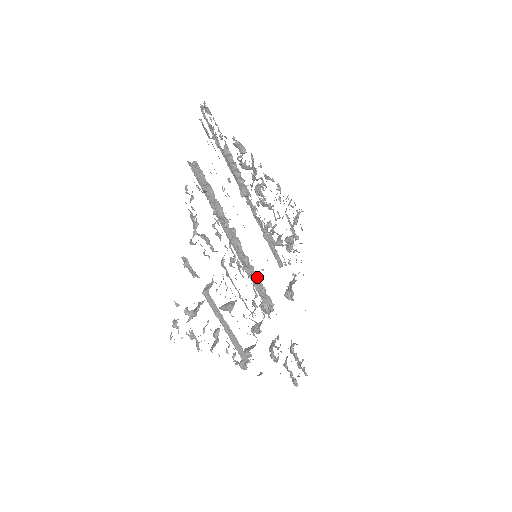
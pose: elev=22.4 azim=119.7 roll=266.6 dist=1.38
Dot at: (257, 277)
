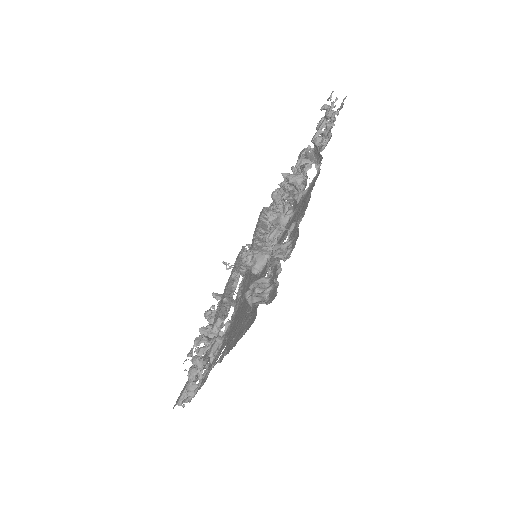
Dot at: occluded
